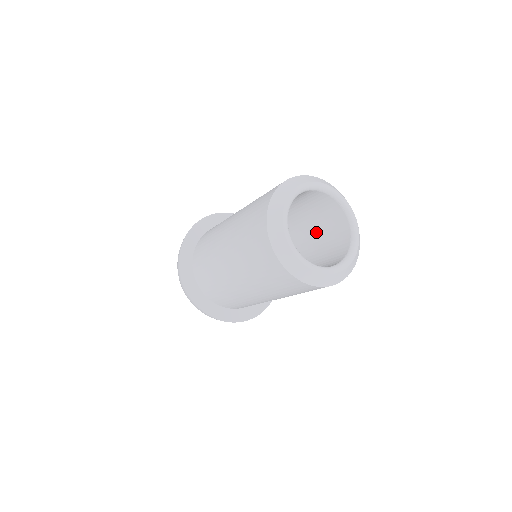
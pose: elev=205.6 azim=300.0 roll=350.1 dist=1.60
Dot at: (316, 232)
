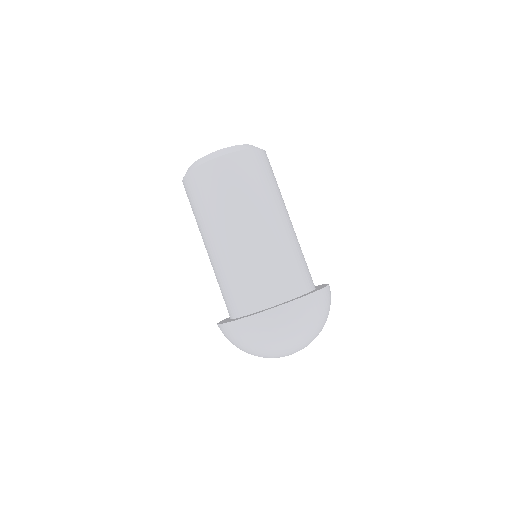
Dot at: occluded
